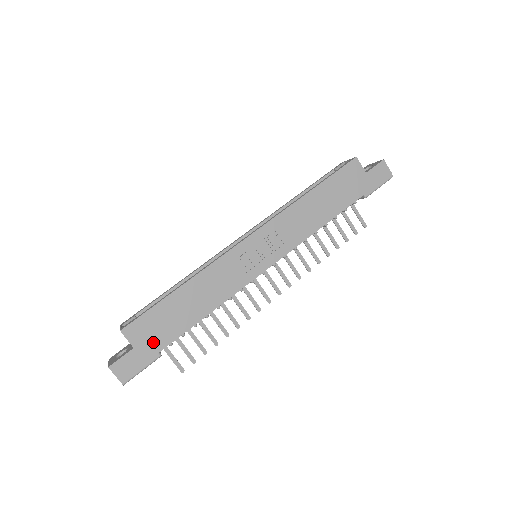
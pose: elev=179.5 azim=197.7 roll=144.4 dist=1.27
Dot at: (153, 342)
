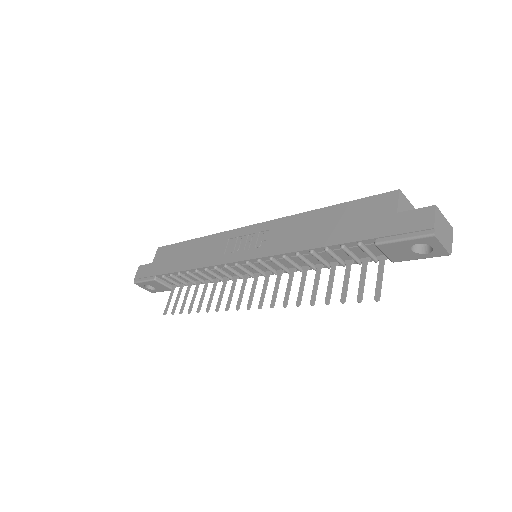
Dot at: (159, 266)
